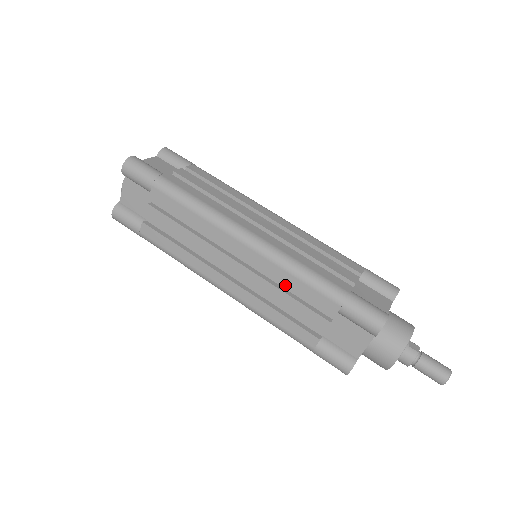
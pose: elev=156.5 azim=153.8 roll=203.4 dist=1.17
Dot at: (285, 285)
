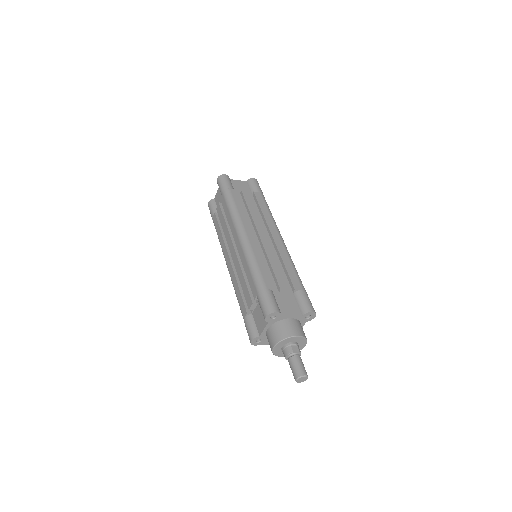
Dot at: occluded
